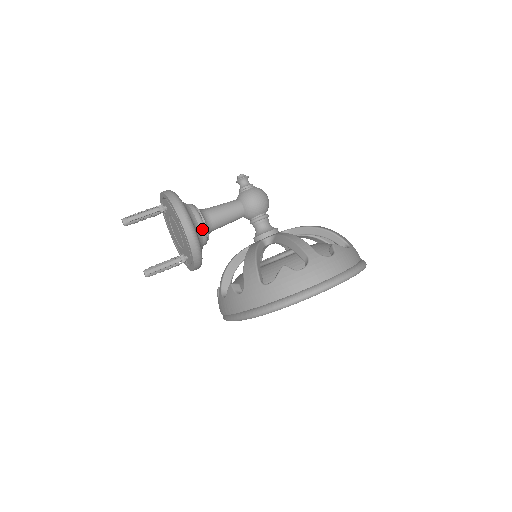
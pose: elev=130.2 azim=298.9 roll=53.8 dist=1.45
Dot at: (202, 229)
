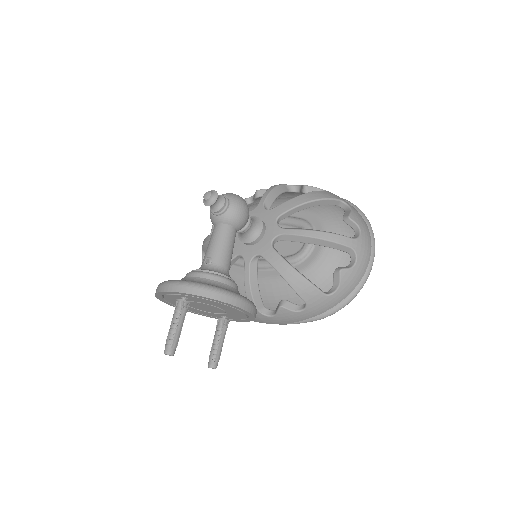
Dot at: (237, 288)
